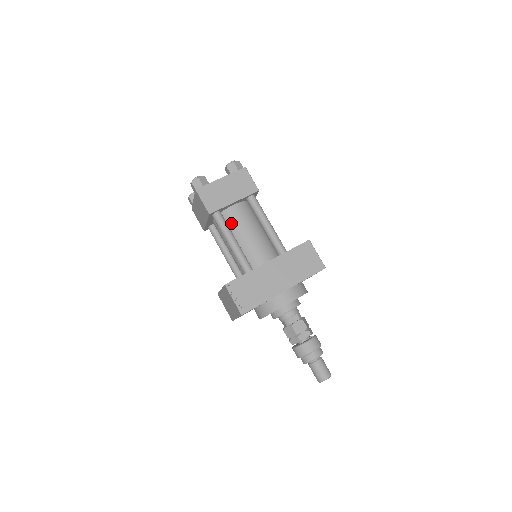
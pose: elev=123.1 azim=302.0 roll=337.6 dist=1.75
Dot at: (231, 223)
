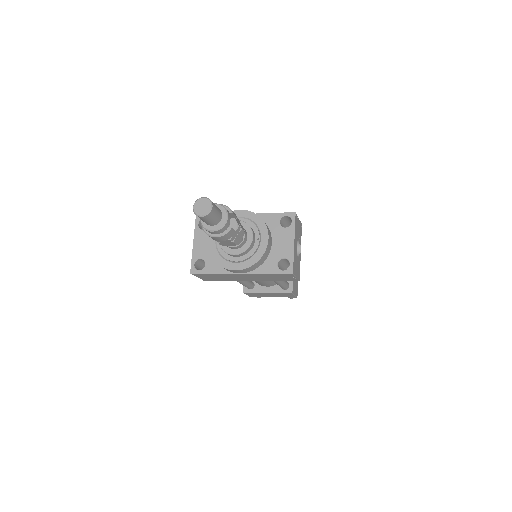
Dot at: occluded
